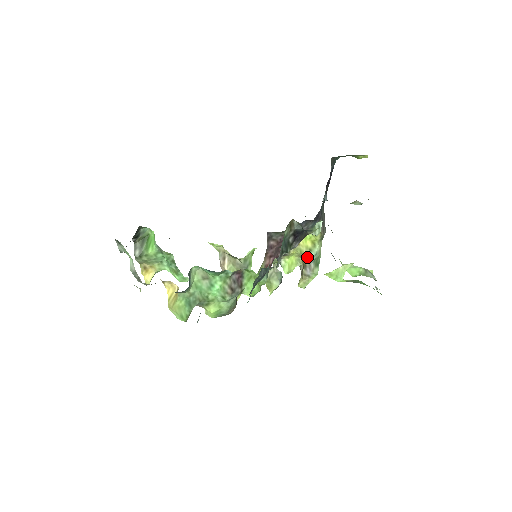
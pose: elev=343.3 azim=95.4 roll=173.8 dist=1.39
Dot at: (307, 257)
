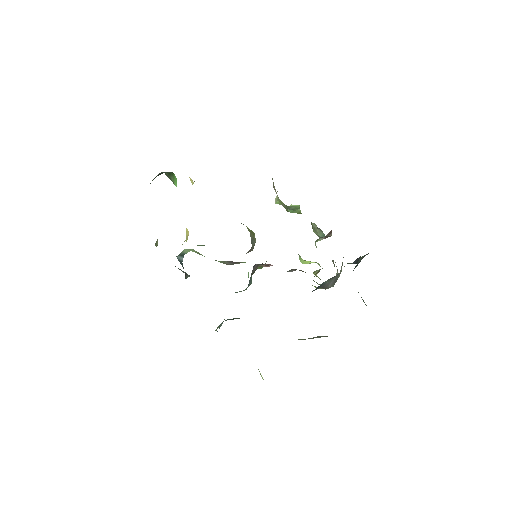
Dot at: occluded
